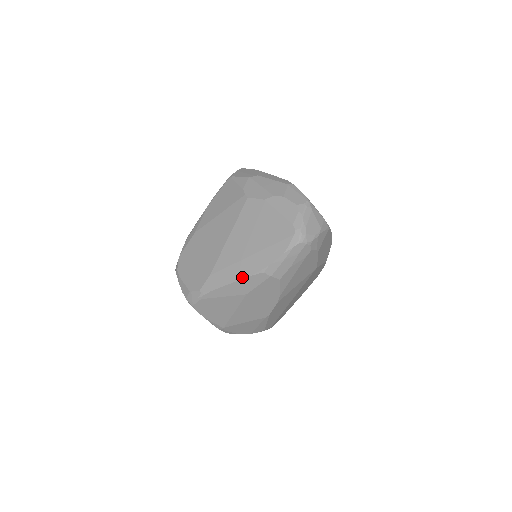
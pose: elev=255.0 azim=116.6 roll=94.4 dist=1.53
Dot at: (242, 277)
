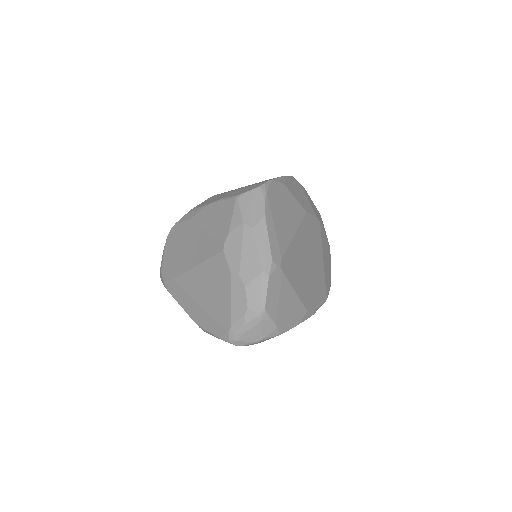
Dot at: (186, 311)
